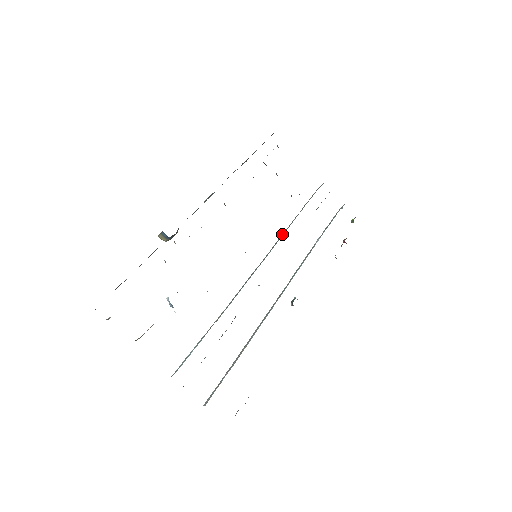
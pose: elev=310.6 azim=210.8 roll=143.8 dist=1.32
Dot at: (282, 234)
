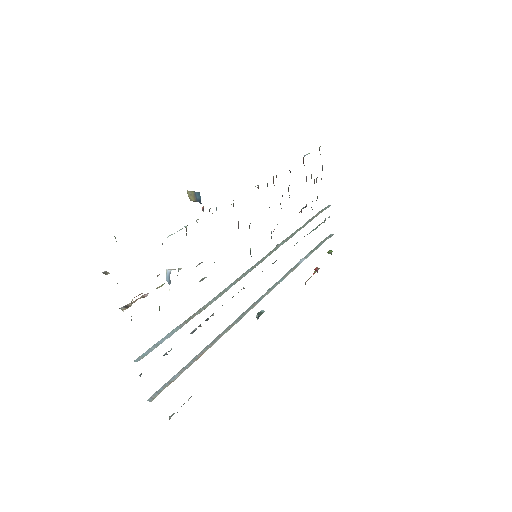
Dot at: (282, 241)
